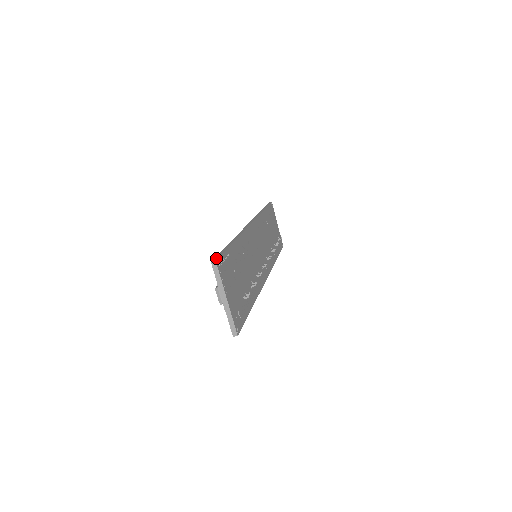
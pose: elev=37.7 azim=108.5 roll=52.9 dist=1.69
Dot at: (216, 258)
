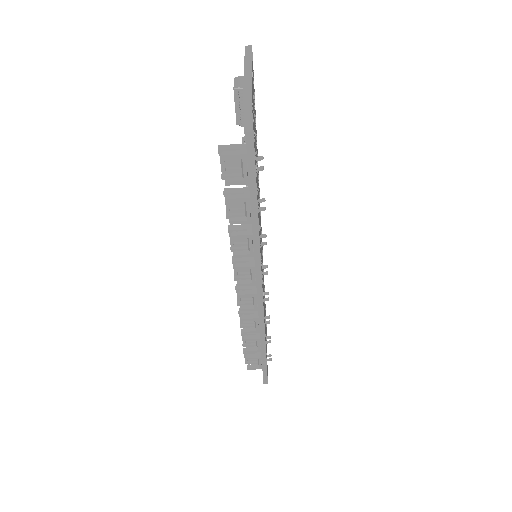
Dot at: occluded
